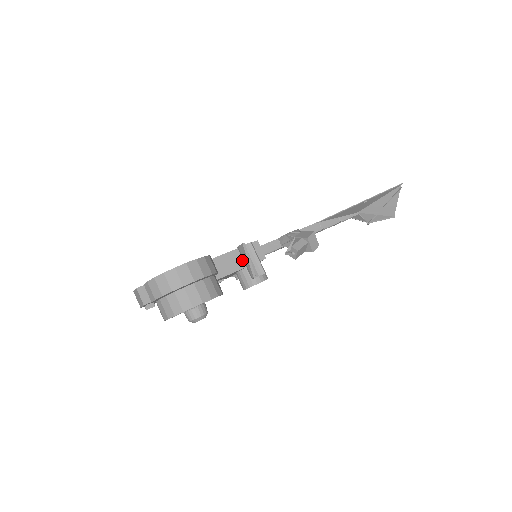
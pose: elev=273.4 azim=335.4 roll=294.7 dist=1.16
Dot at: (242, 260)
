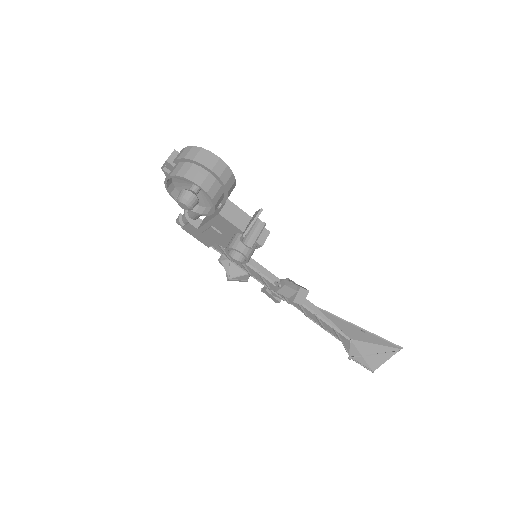
Dot at: occluded
